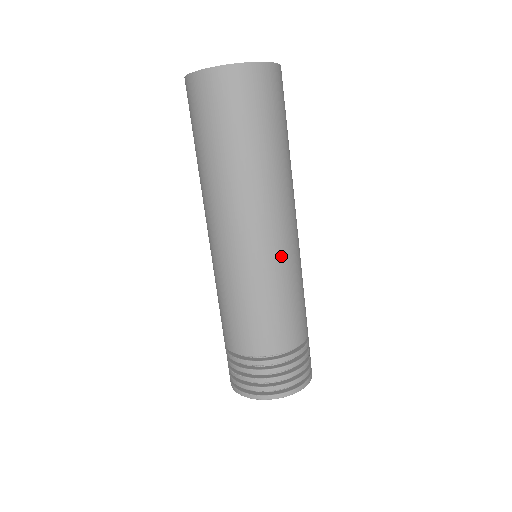
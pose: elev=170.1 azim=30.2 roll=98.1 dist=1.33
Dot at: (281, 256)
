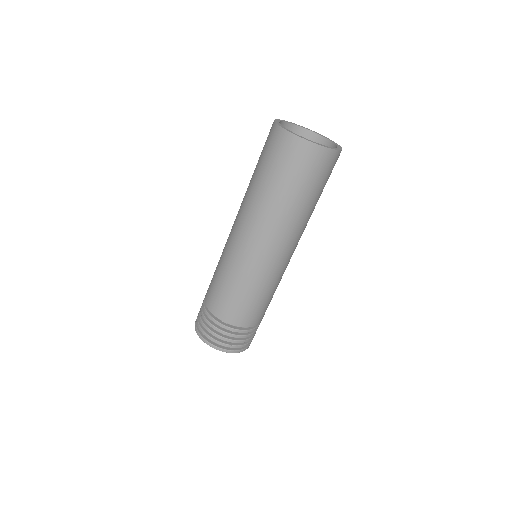
Dot at: (282, 270)
